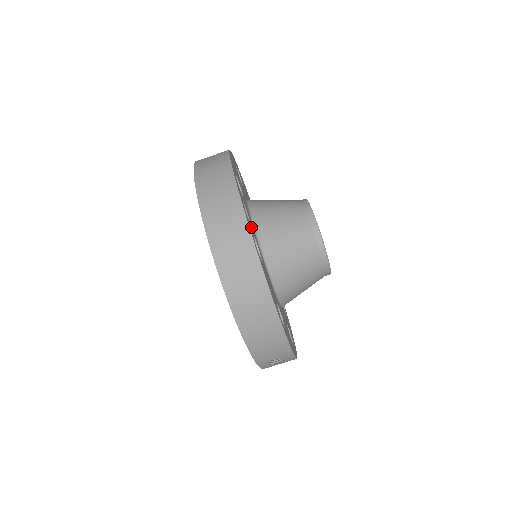
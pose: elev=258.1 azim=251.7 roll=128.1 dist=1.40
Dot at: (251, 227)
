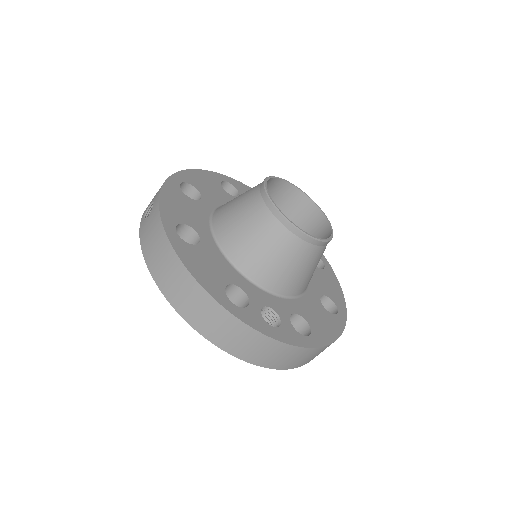
Dot at: (283, 319)
